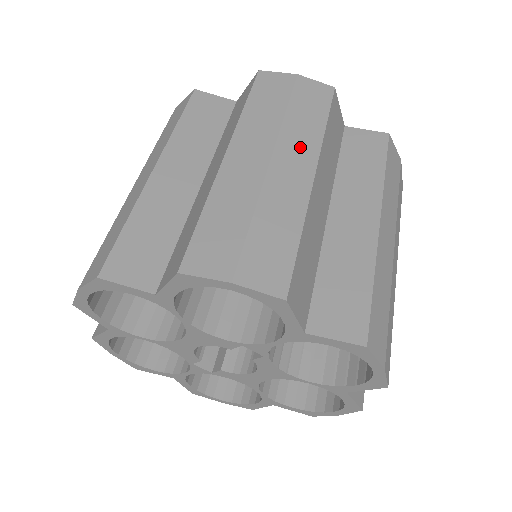
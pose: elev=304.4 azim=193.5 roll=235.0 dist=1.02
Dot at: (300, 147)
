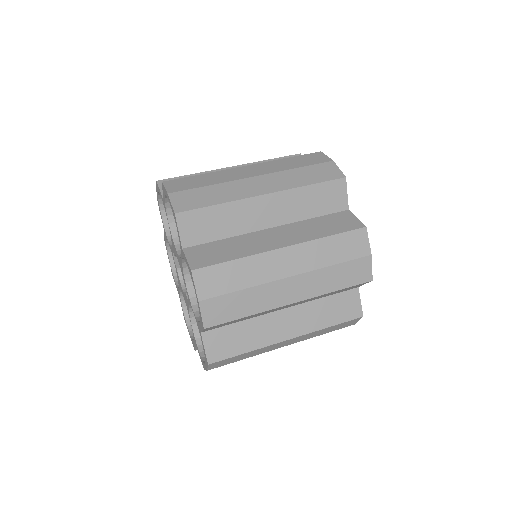
Dot at: (309, 286)
